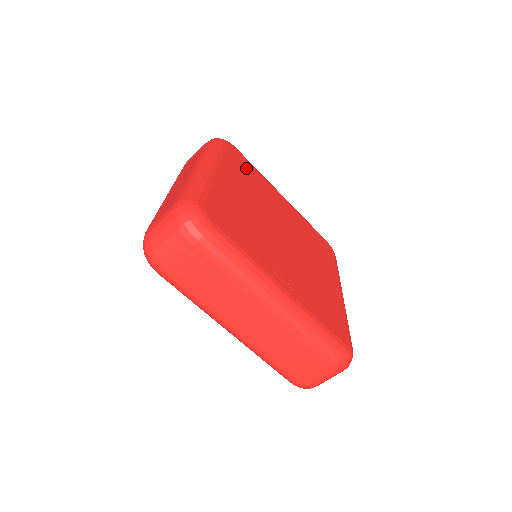
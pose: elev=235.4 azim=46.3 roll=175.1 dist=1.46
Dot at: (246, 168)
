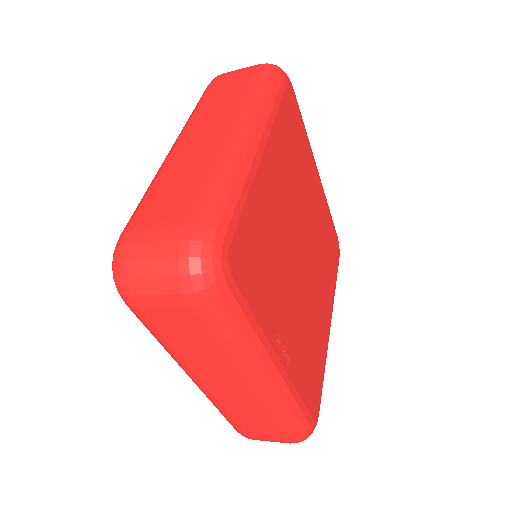
Dot at: (295, 131)
